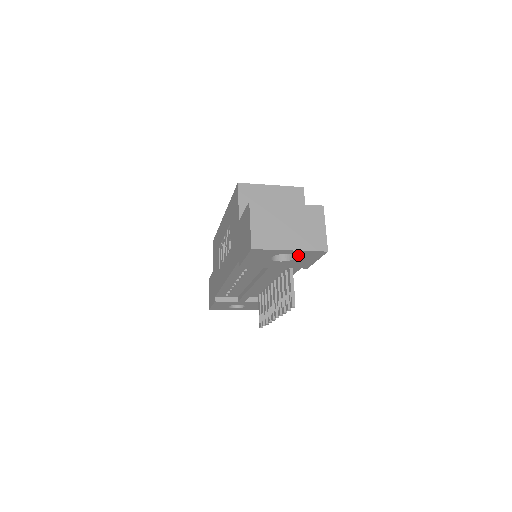
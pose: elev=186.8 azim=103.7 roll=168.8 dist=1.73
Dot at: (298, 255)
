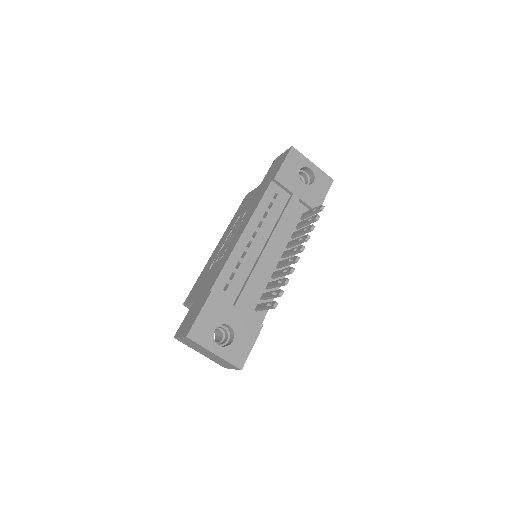
Dot at: (316, 177)
